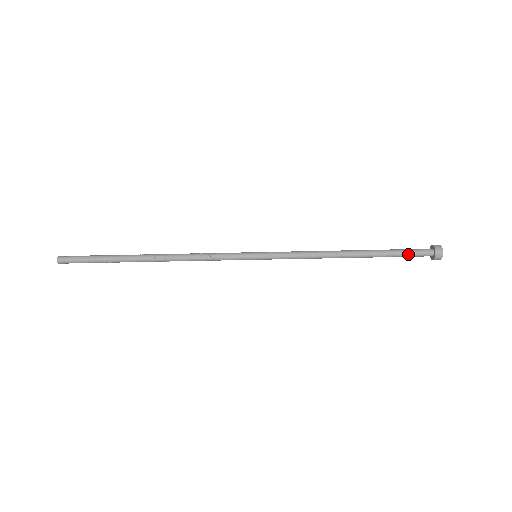
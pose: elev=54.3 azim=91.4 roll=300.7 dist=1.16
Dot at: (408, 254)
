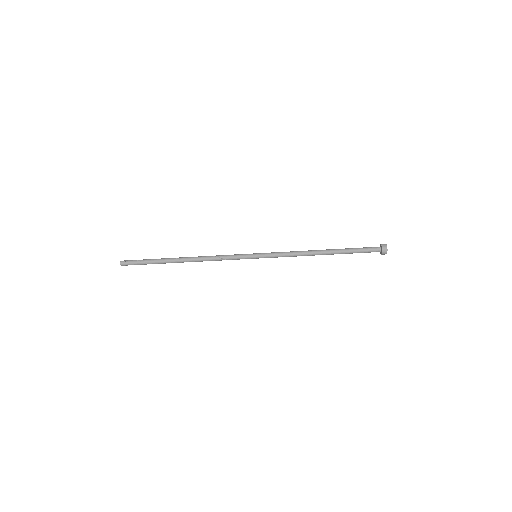
Dot at: occluded
